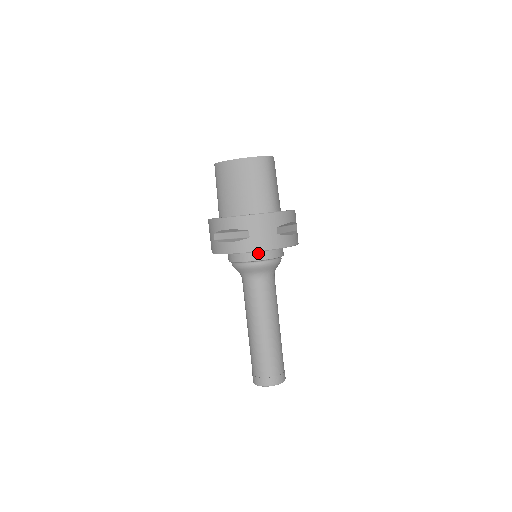
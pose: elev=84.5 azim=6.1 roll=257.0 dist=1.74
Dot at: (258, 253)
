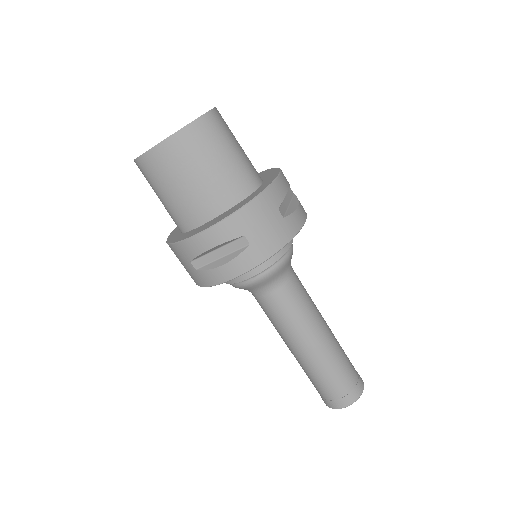
Dot at: occluded
